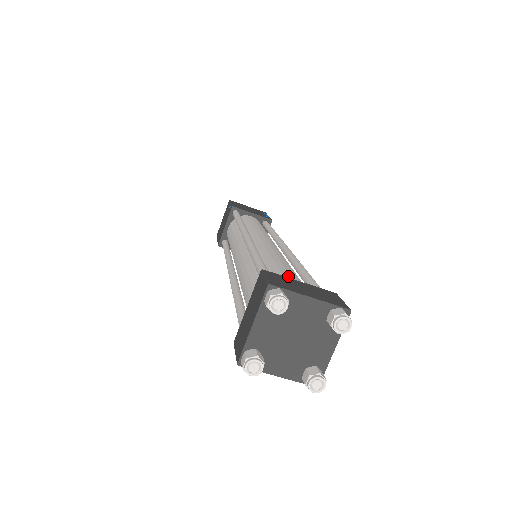
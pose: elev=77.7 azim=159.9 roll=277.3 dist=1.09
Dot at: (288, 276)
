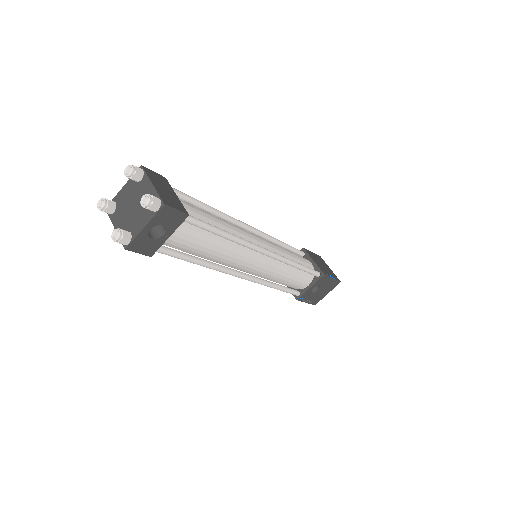
Dot at: (190, 205)
